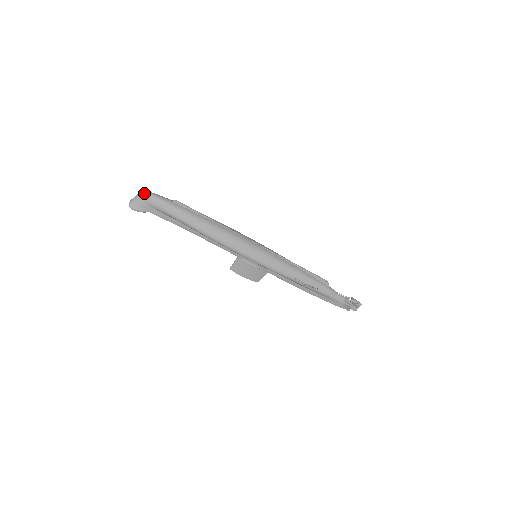
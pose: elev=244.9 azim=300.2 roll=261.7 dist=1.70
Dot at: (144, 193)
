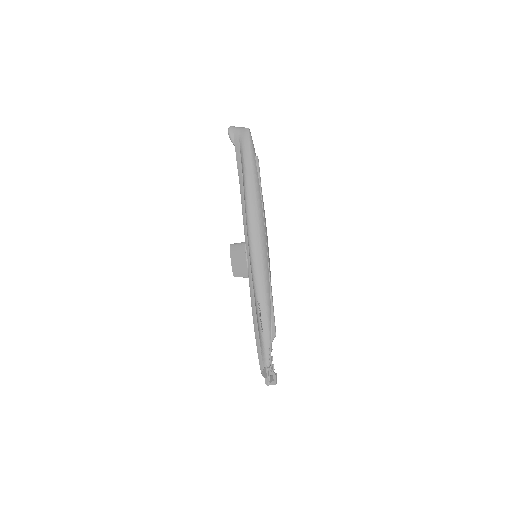
Dot at: (247, 130)
